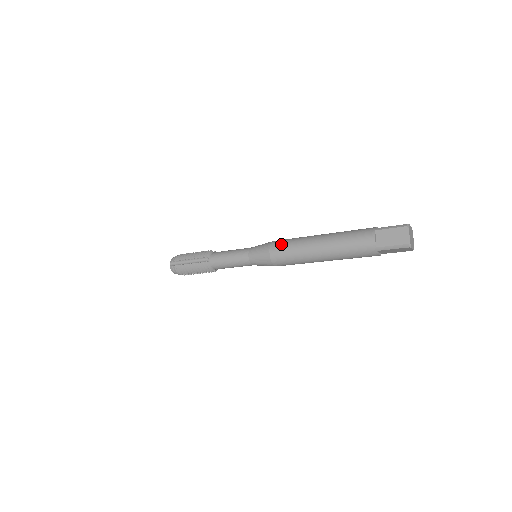
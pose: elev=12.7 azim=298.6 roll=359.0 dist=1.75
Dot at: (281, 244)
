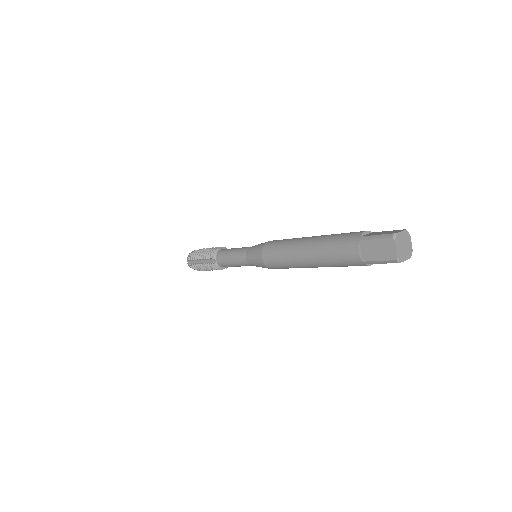
Dot at: (271, 250)
